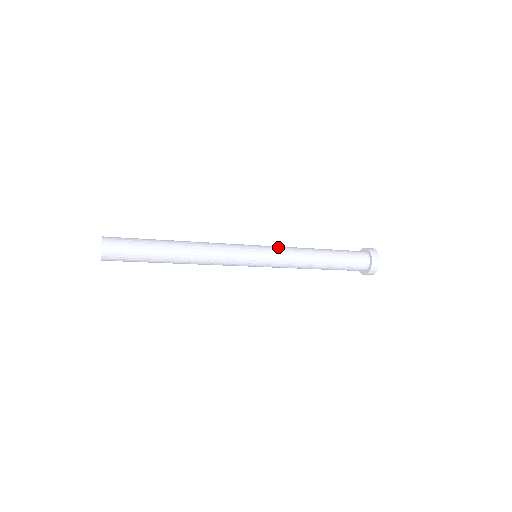
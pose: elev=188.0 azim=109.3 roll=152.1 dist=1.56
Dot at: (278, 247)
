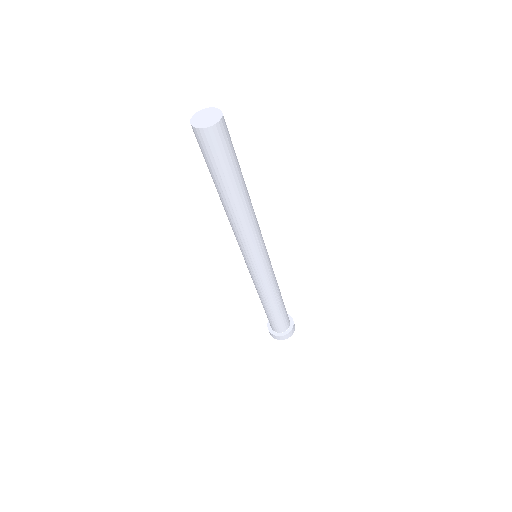
Dot at: occluded
